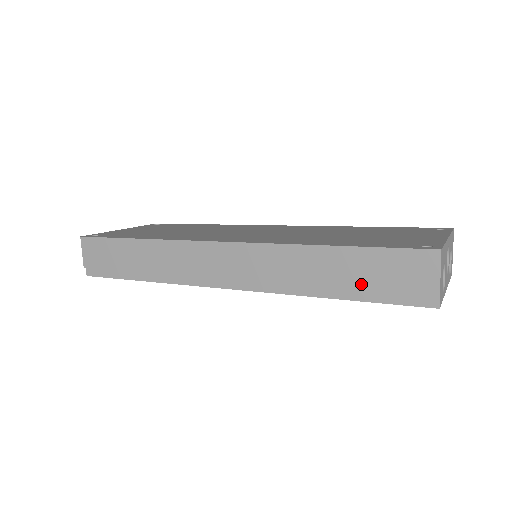
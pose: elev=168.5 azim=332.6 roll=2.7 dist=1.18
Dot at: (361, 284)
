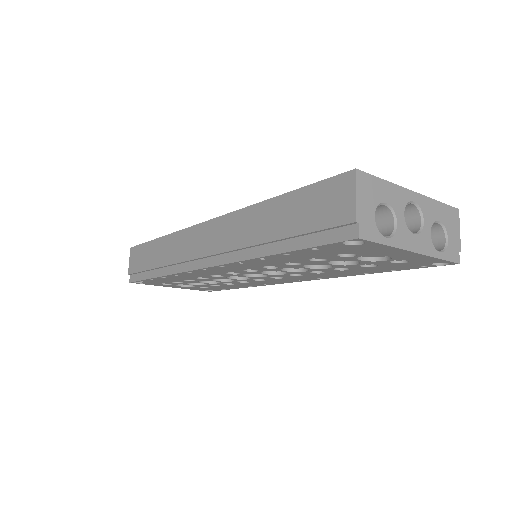
Dot at: (293, 230)
